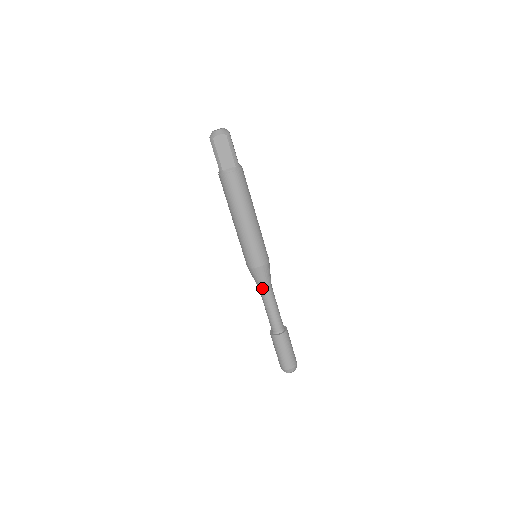
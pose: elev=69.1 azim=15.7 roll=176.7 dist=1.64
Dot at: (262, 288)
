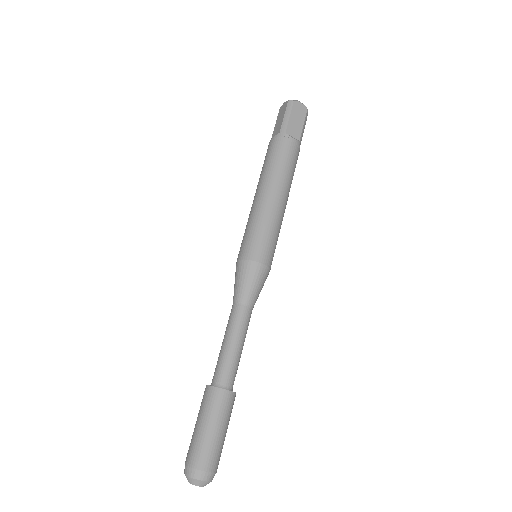
Dot at: (244, 300)
